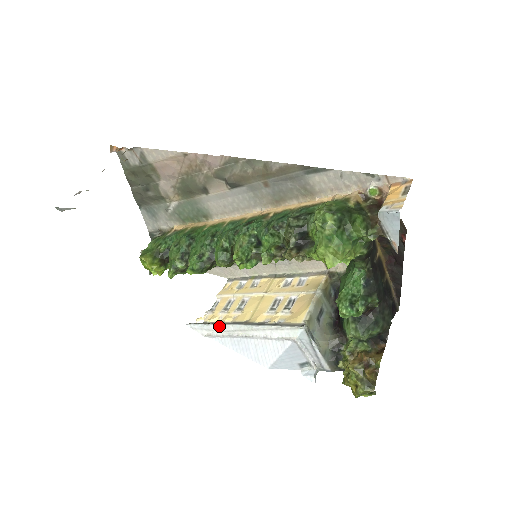
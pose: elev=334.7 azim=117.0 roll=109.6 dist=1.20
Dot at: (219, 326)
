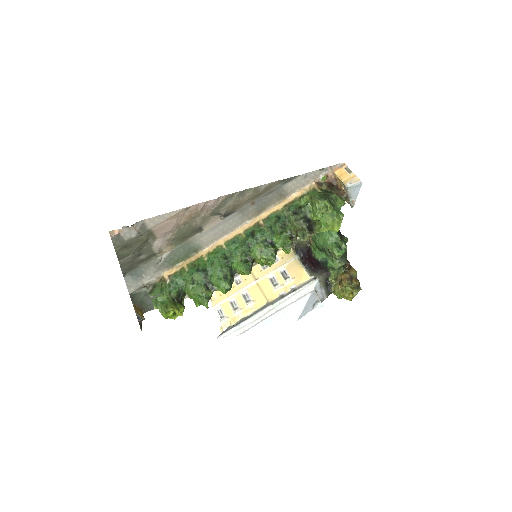
Dot at: (251, 319)
